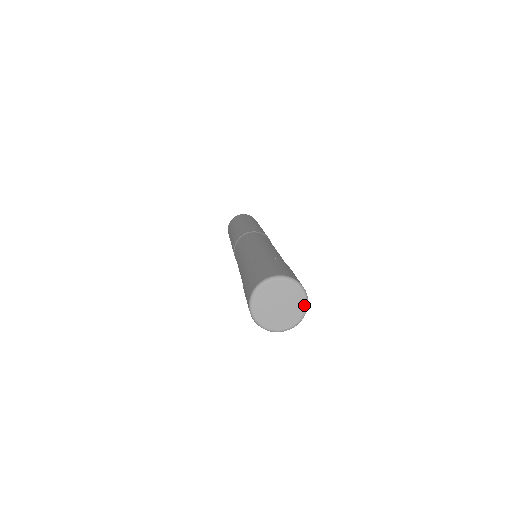
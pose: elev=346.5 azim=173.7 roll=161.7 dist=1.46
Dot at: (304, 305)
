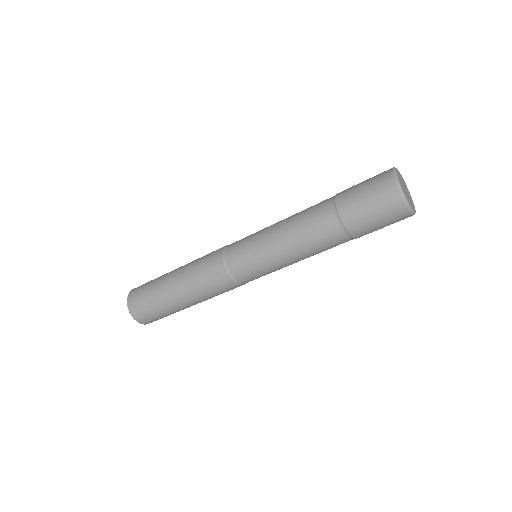
Dot at: (415, 210)
